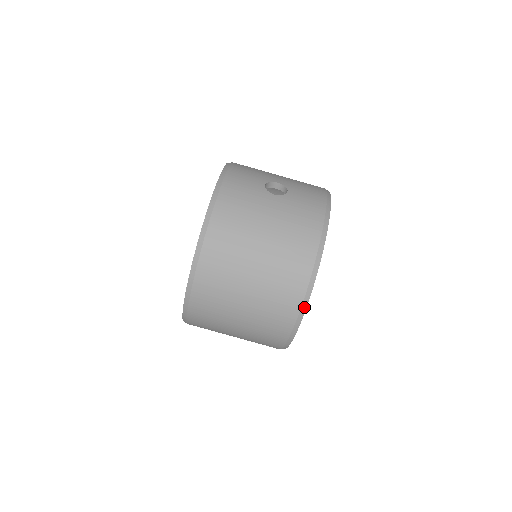
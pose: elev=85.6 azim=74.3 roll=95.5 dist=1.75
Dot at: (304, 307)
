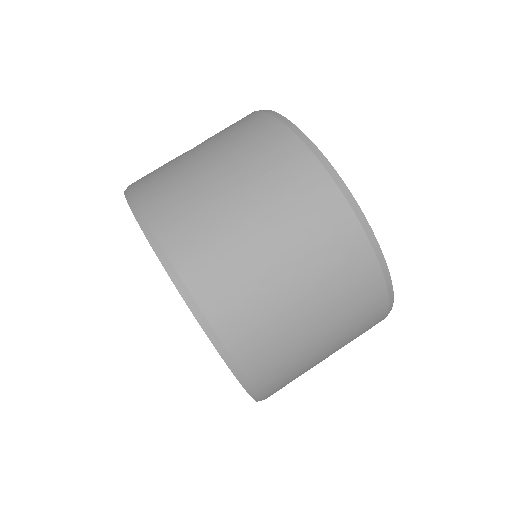
Dot at: (341, 185)
